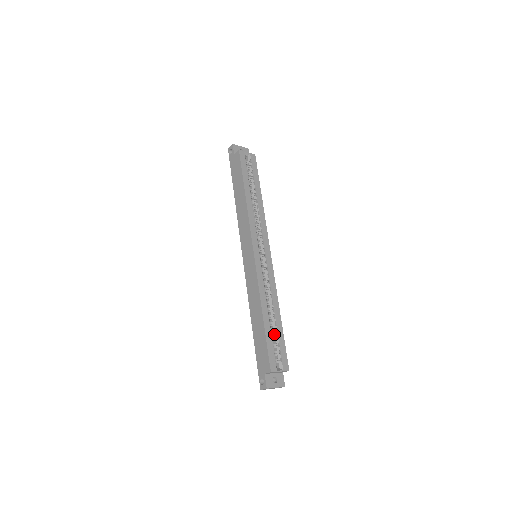
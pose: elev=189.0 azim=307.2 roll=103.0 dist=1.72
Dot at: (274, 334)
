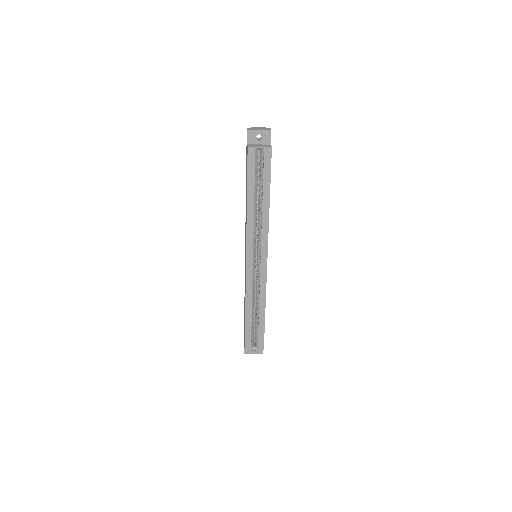
Dot at: (256, 324)
